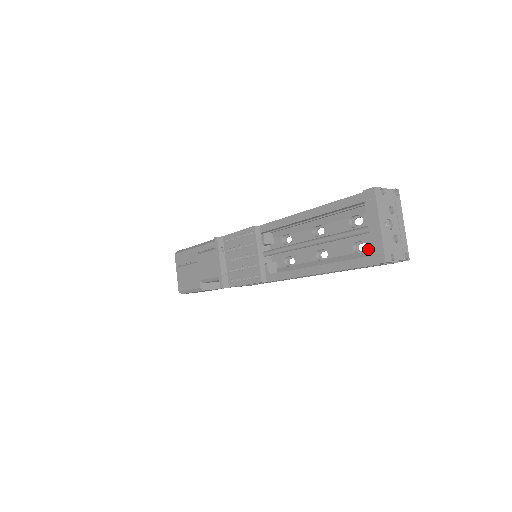
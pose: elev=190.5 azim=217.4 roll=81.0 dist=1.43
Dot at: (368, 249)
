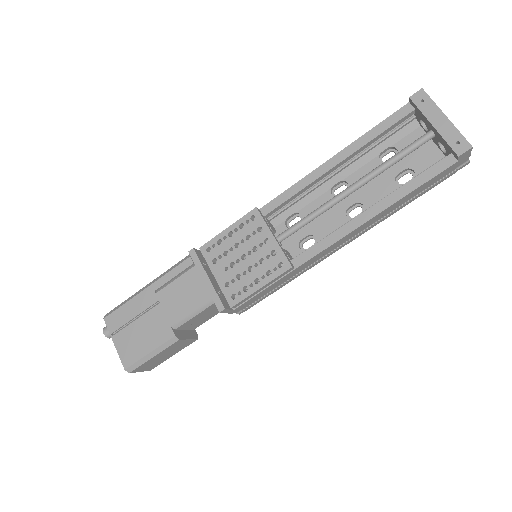
Dot at: (417, 173)
